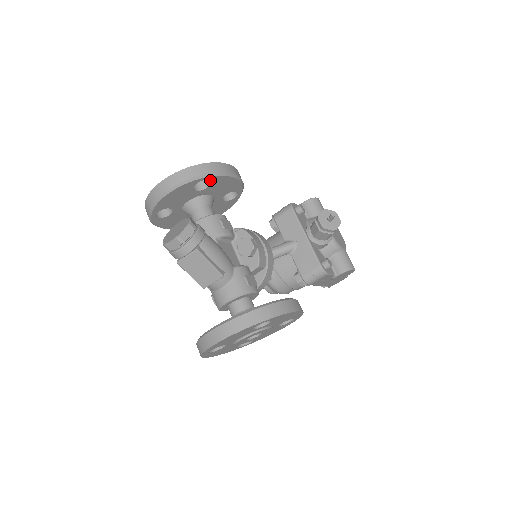
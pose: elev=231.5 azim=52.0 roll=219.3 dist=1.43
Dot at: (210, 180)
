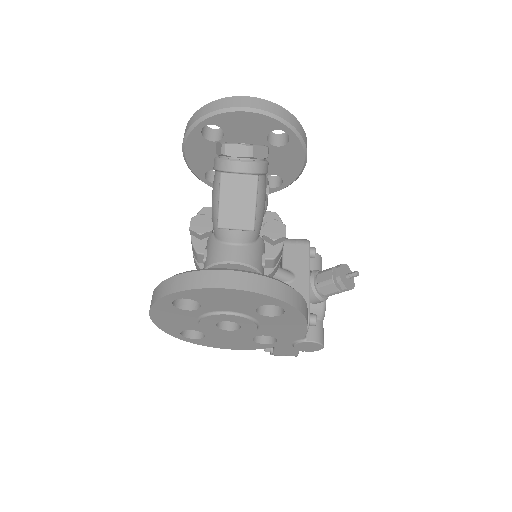
Dot at: (290, 140)
